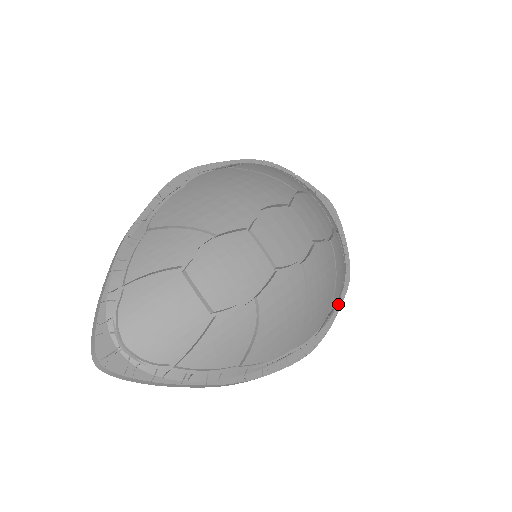
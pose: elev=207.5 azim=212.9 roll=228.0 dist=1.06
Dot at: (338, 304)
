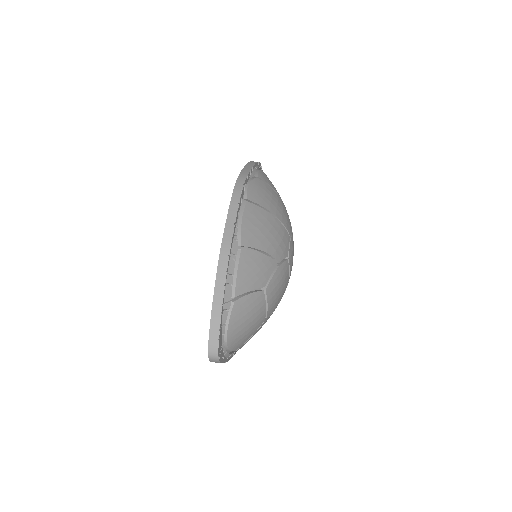
Dot at: occluded
